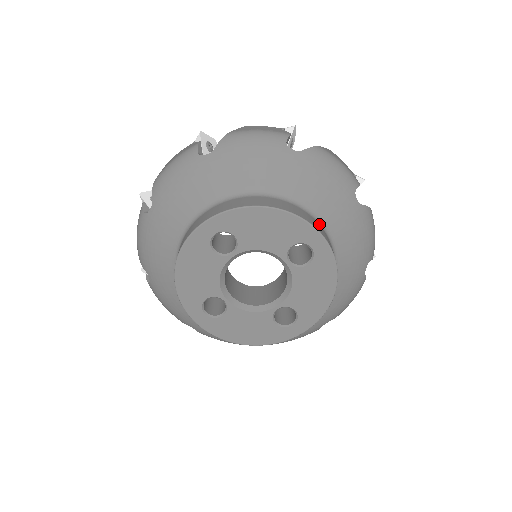
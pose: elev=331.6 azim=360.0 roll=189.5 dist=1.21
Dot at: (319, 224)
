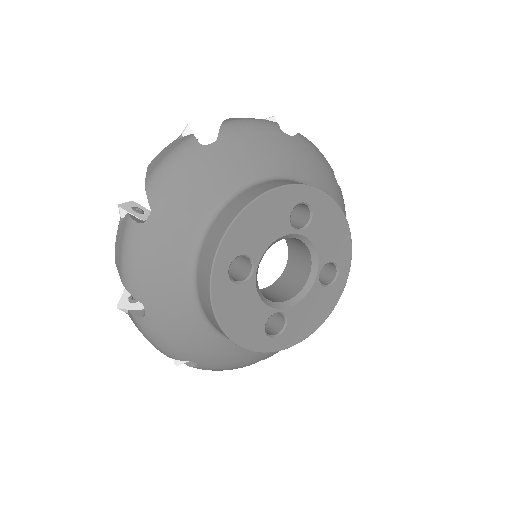
Dot at: (287, 180)
